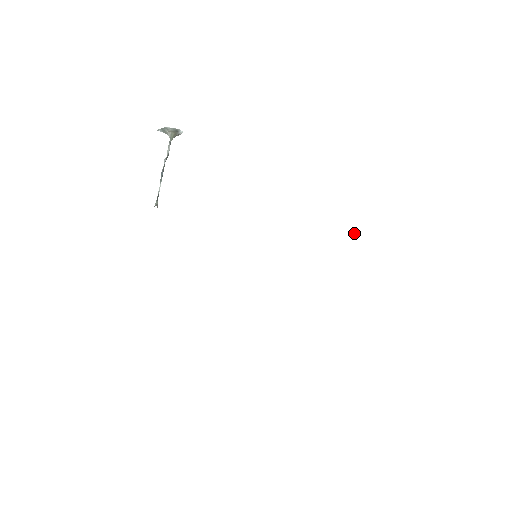
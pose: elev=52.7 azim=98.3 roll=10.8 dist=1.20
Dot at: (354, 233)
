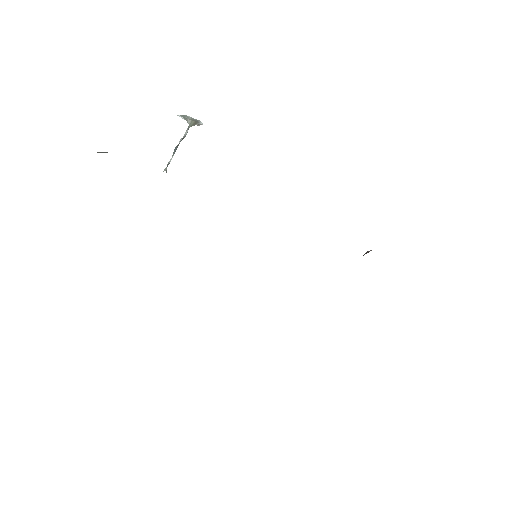
Dot at: (365, 253)
